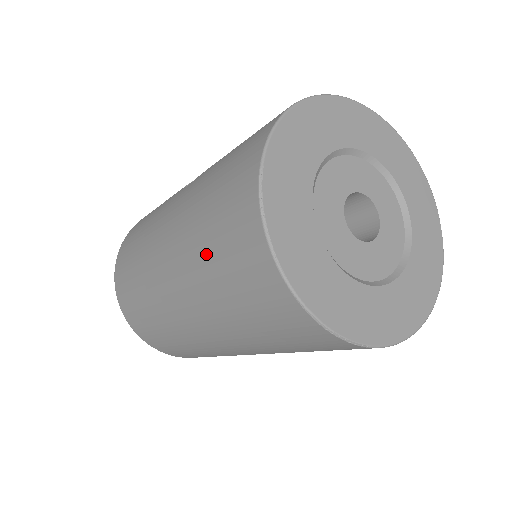
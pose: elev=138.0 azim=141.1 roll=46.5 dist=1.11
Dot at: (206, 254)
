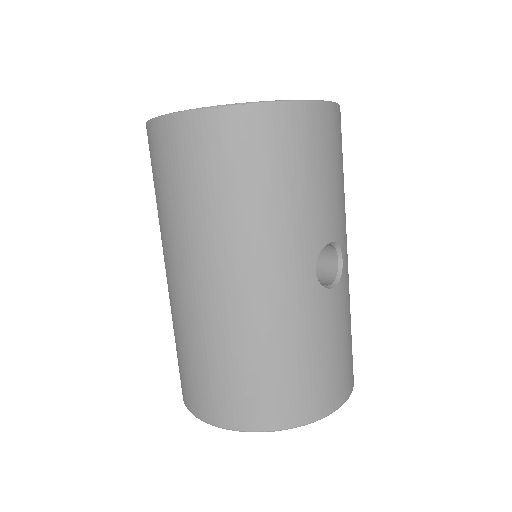
Dot at: (158, 202)
